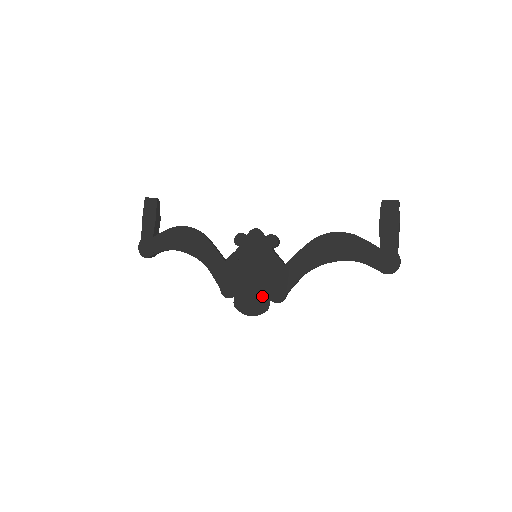
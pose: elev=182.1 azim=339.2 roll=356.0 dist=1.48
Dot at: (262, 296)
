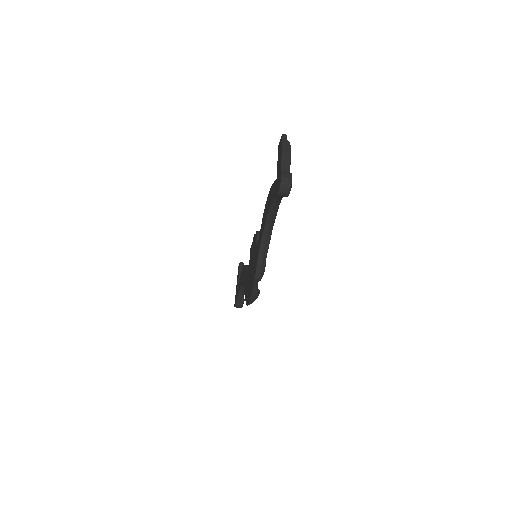
Dot at: occluded
